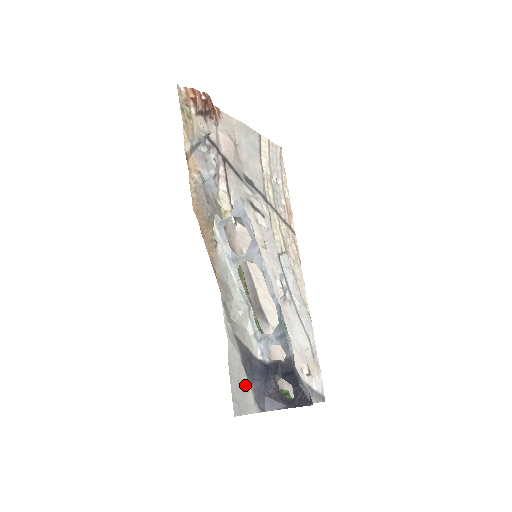
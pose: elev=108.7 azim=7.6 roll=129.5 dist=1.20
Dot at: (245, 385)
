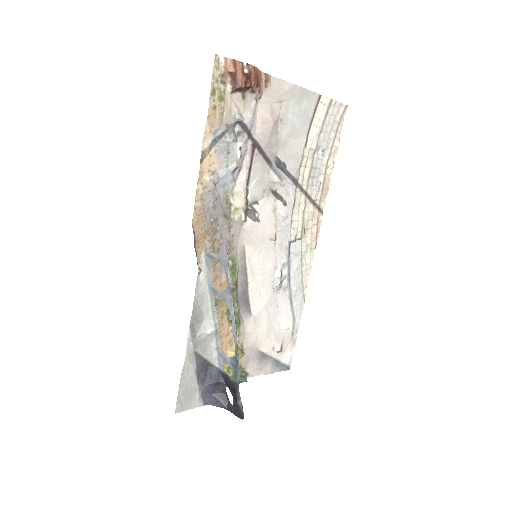
Dot at: (193, 389)
